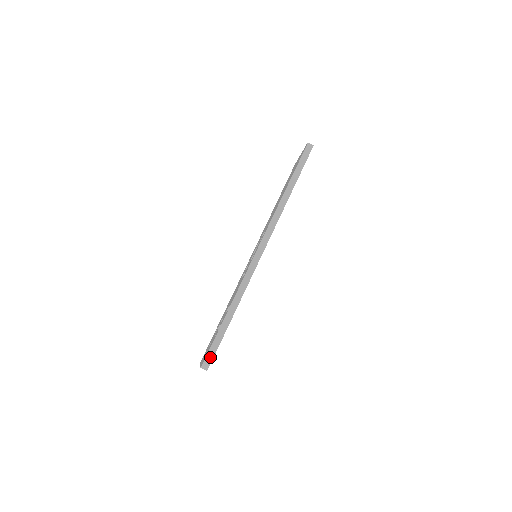
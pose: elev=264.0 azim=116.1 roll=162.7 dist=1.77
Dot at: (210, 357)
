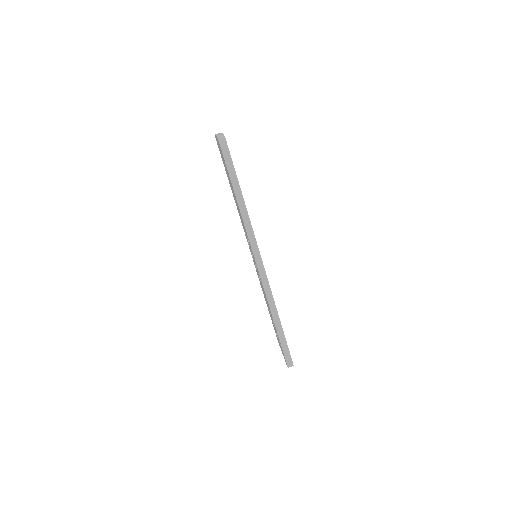
Dot at: (289, 360)
